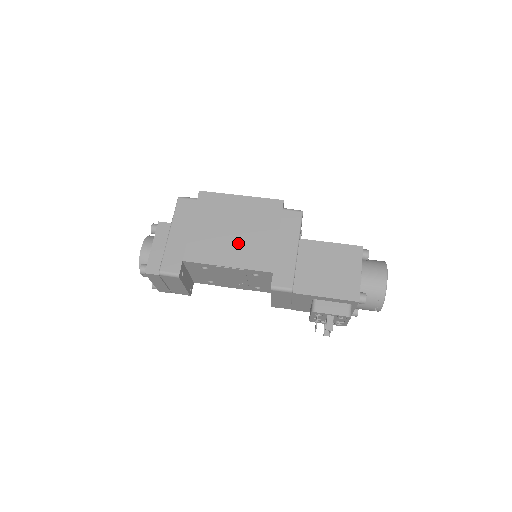
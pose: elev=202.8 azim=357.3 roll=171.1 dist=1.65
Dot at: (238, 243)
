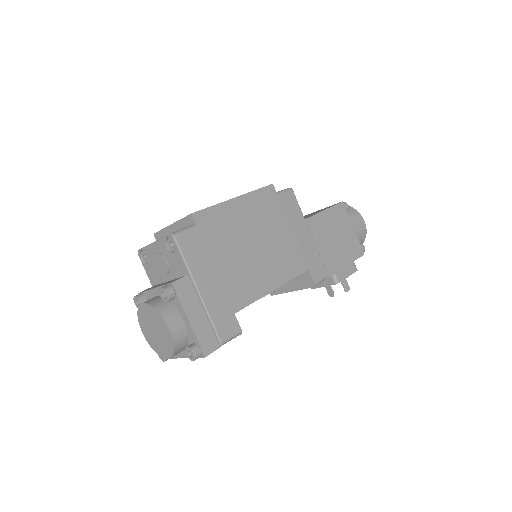
Dot at: (267, 257)
